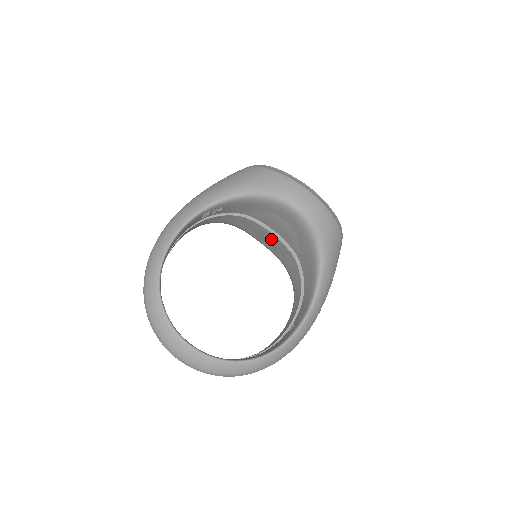
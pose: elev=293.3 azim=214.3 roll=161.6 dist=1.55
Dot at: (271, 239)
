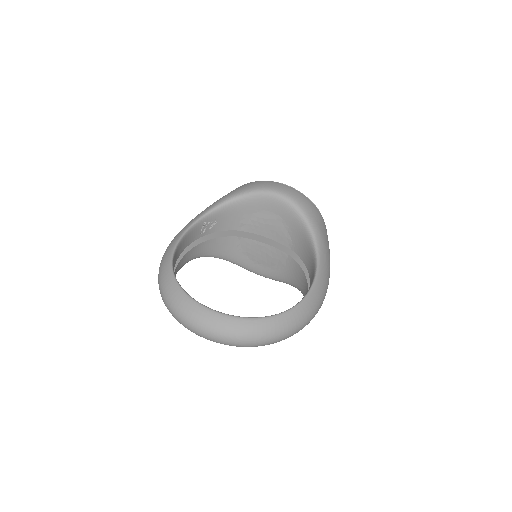
Dot at: (266, 254)
